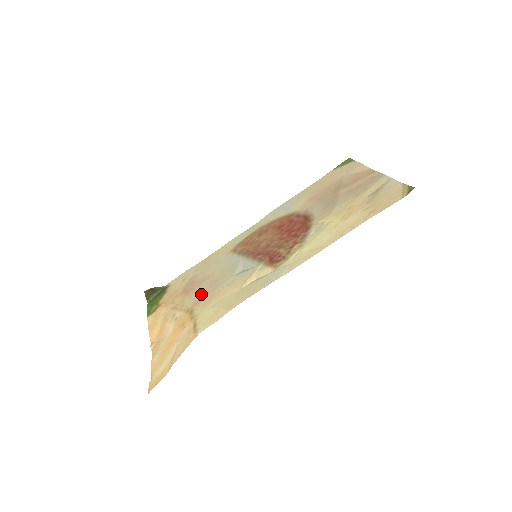
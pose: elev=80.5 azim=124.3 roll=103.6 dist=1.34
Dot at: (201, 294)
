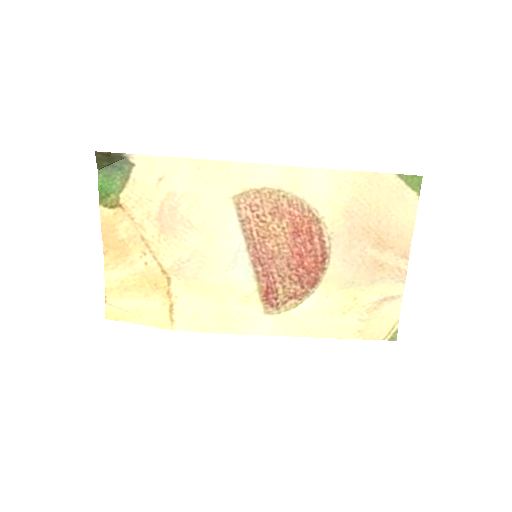
Dot at: (183, 259)
